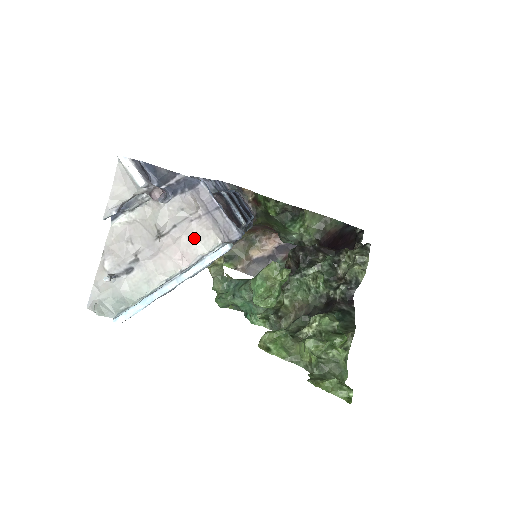
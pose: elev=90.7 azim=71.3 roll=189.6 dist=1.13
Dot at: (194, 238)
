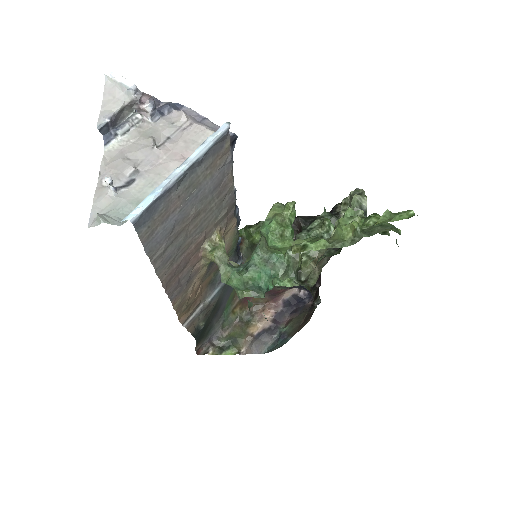
Dot at: (191, 140)
